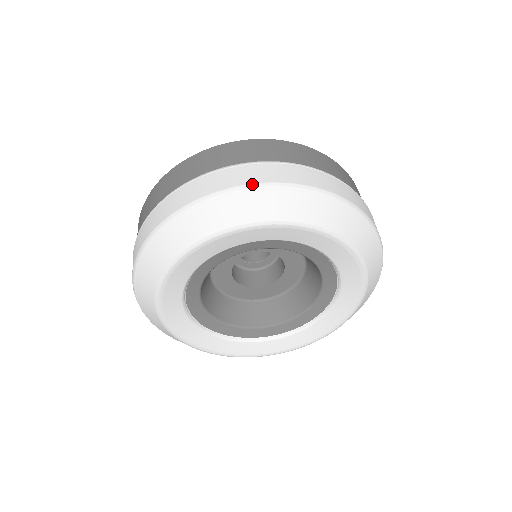
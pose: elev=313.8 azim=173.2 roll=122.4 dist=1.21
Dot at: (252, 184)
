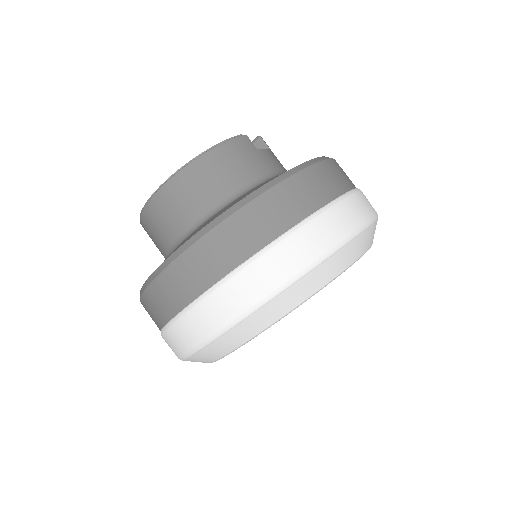
Dot at: (284, 284)
